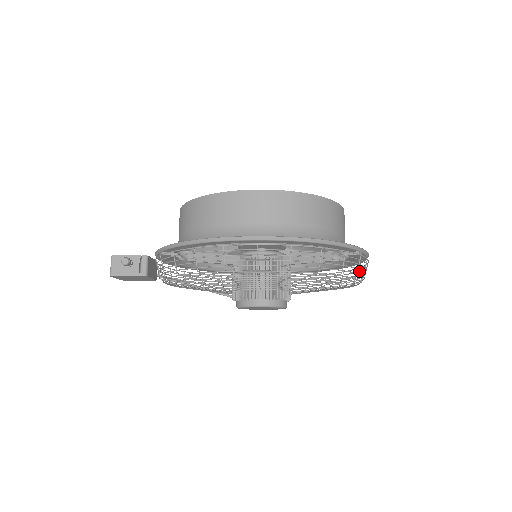
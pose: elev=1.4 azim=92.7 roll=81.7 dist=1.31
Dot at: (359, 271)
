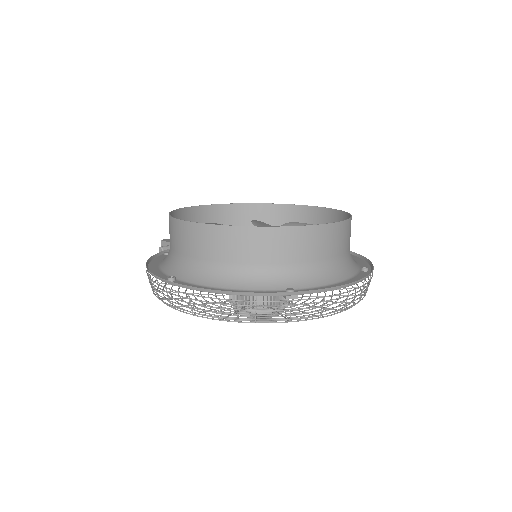
Dot at: (361, 289)
